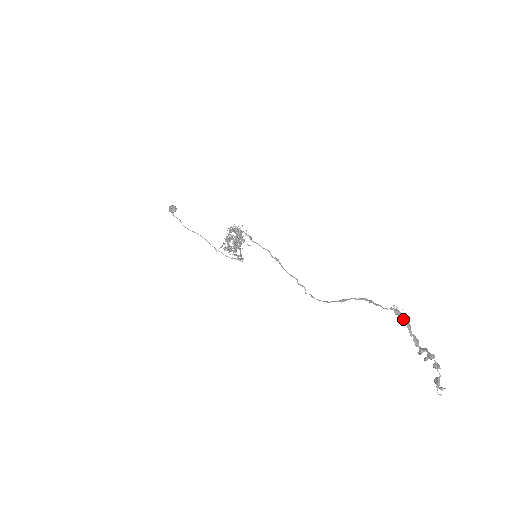
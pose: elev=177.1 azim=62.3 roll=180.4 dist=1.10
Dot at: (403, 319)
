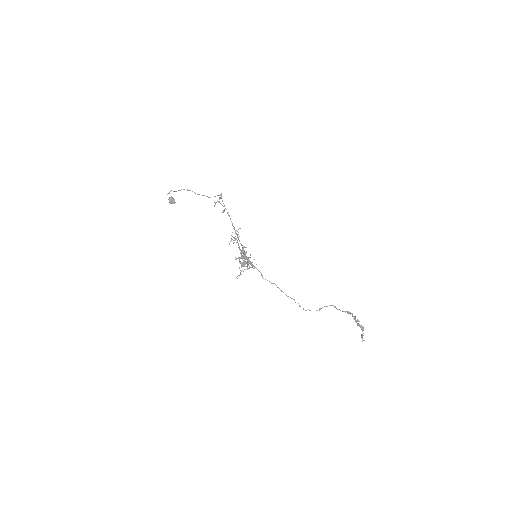
Dot at: occluded
